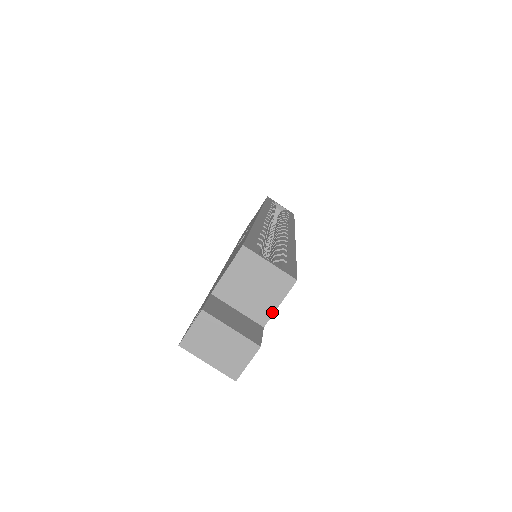
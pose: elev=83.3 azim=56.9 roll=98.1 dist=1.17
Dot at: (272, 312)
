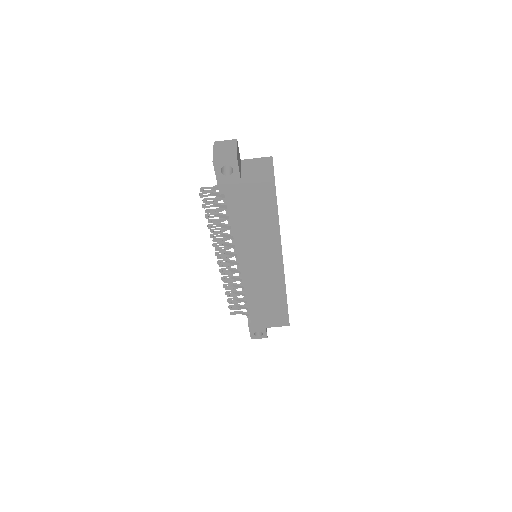
Dot at: (251, 178)
